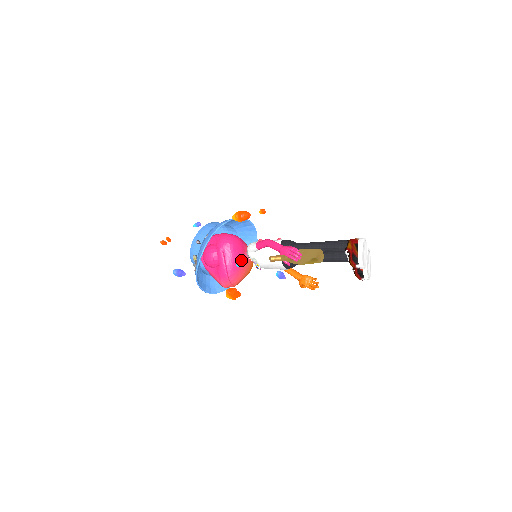
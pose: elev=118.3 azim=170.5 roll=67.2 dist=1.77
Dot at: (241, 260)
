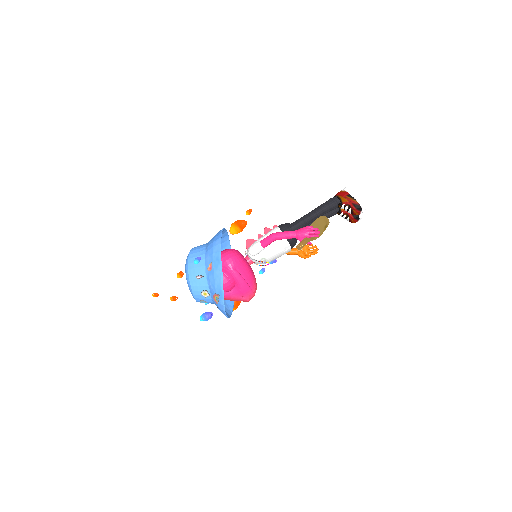
Dot at: (250, 267)
